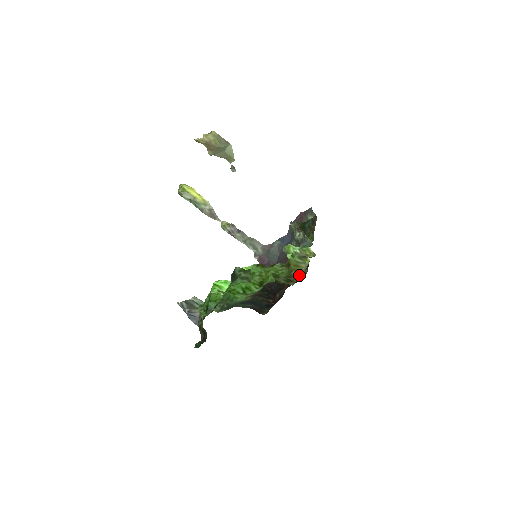
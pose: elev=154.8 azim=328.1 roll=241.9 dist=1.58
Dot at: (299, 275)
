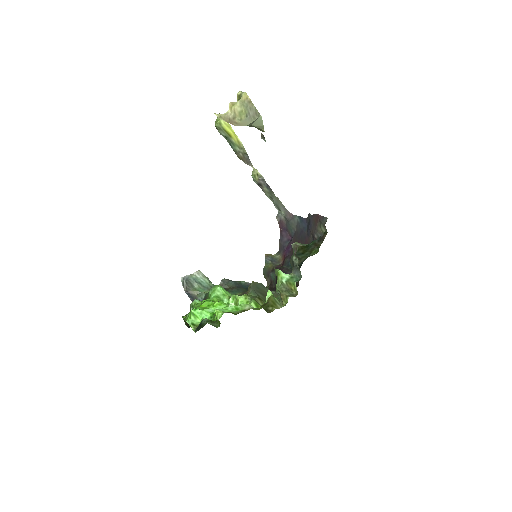
Dot at: occluded
